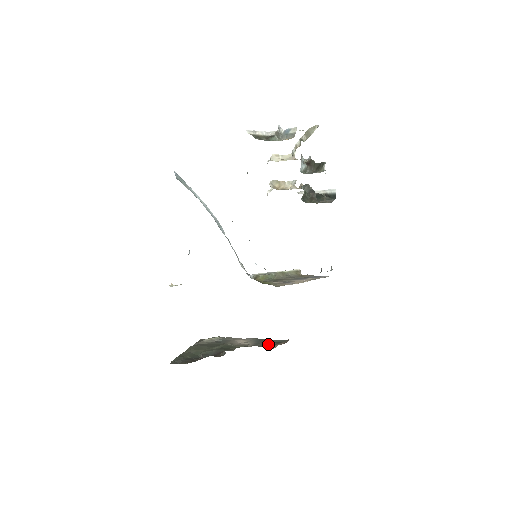
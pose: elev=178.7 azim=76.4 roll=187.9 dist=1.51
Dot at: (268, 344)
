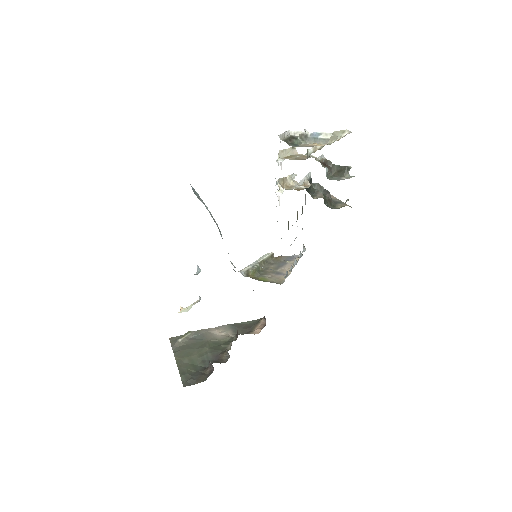
Dot at: (247, 329)
